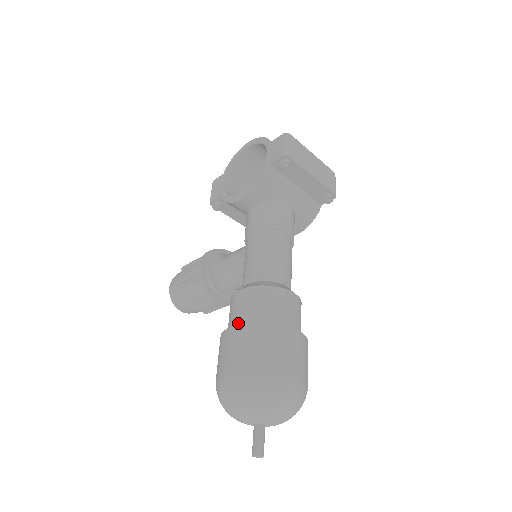
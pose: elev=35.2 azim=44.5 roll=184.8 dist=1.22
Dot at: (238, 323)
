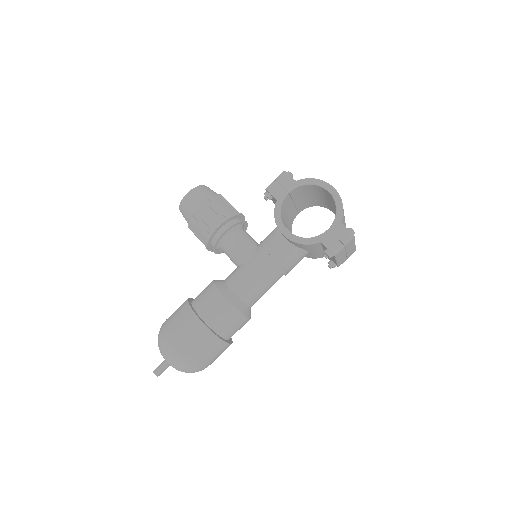
Dot at: (204, 317)
